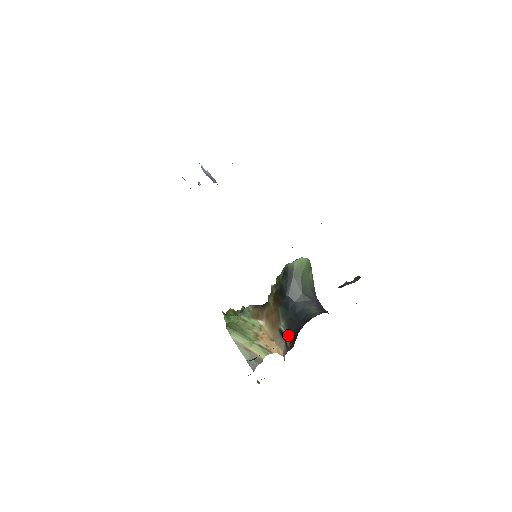
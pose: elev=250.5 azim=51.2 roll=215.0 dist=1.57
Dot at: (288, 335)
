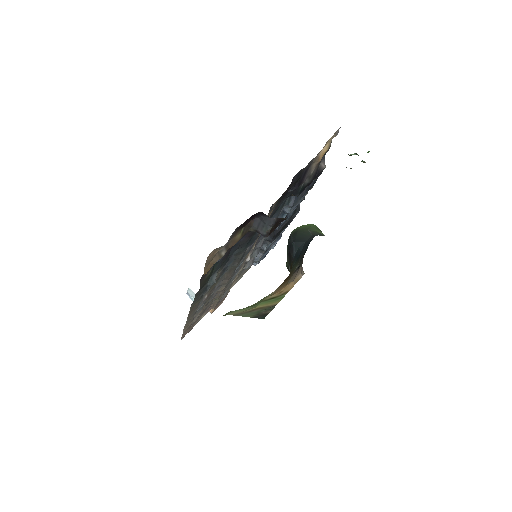
Dot at: occluded
